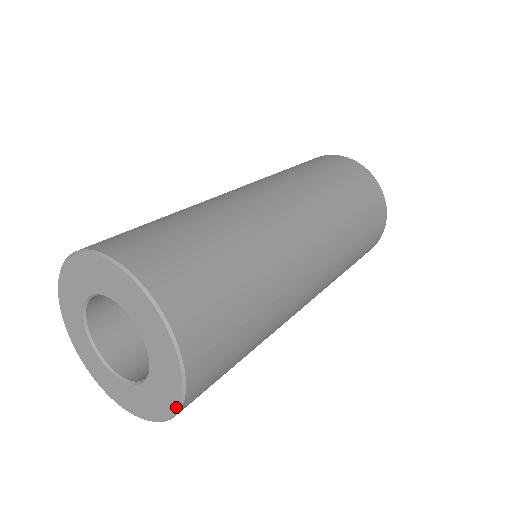
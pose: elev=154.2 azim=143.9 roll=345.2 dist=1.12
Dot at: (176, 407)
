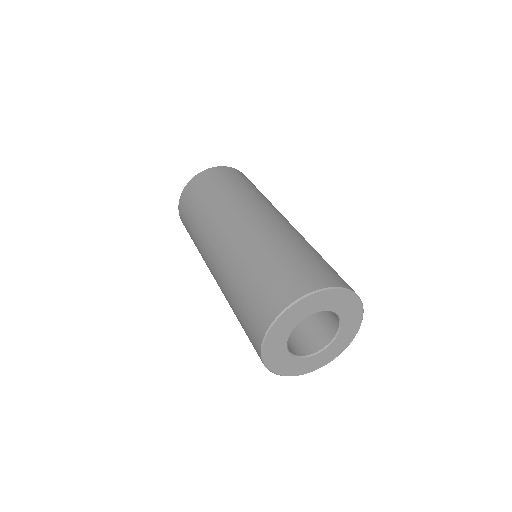
Dot at: occluded
